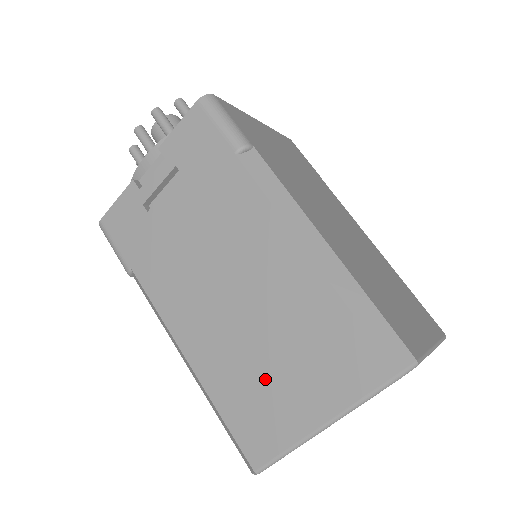
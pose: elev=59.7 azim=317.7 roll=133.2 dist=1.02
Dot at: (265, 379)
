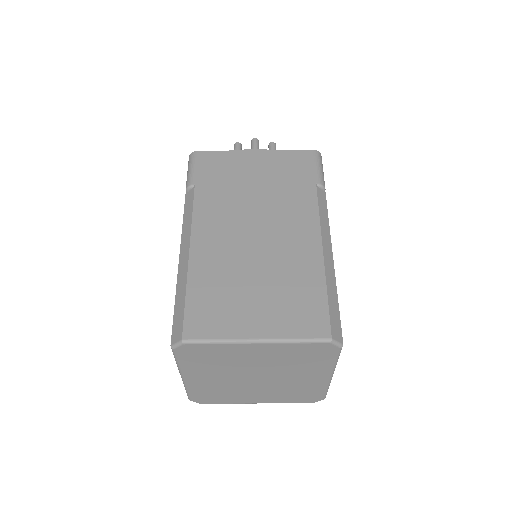
Dot at: occluded
